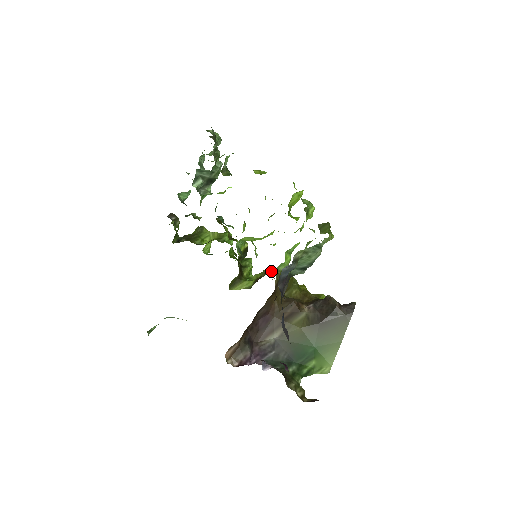
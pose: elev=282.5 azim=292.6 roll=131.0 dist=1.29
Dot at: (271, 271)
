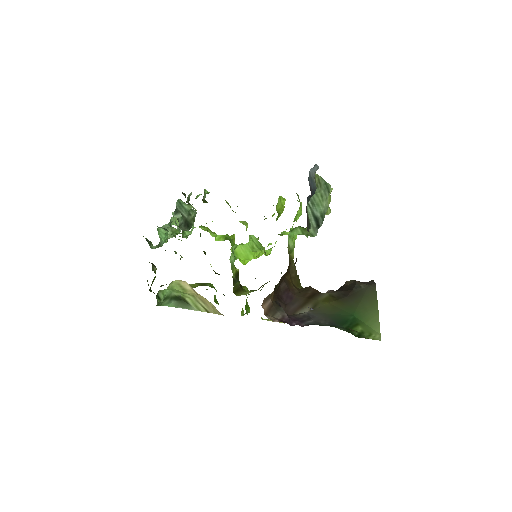
Dot at: occluded
